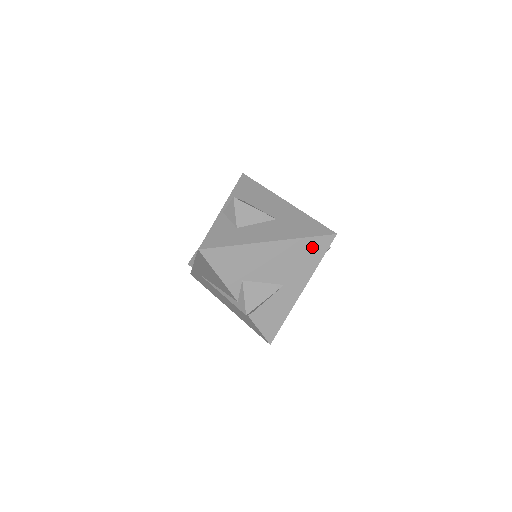
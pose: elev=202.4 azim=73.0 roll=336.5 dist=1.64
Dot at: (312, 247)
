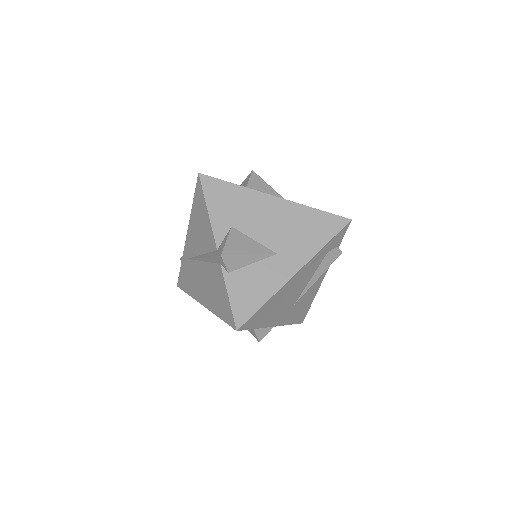
Dot at: (320, 223)
